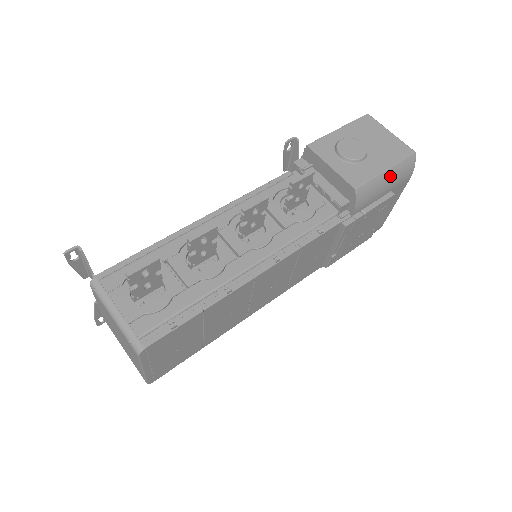
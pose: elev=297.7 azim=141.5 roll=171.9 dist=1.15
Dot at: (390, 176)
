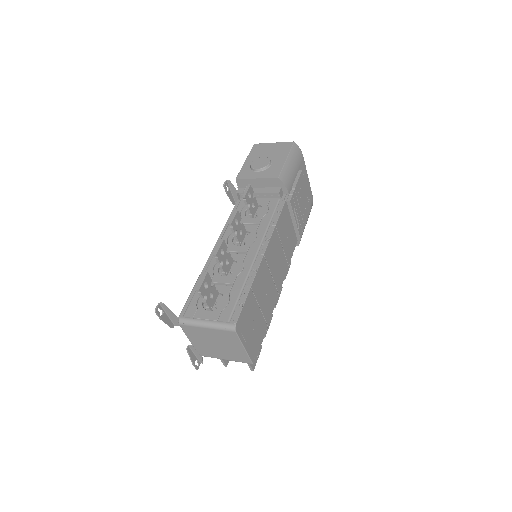
Dot at: (291, 161)
